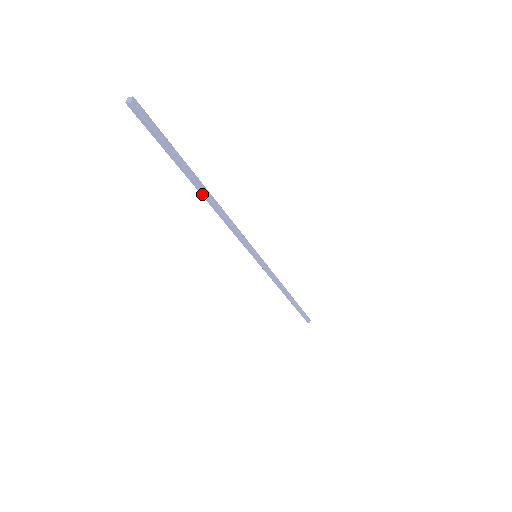
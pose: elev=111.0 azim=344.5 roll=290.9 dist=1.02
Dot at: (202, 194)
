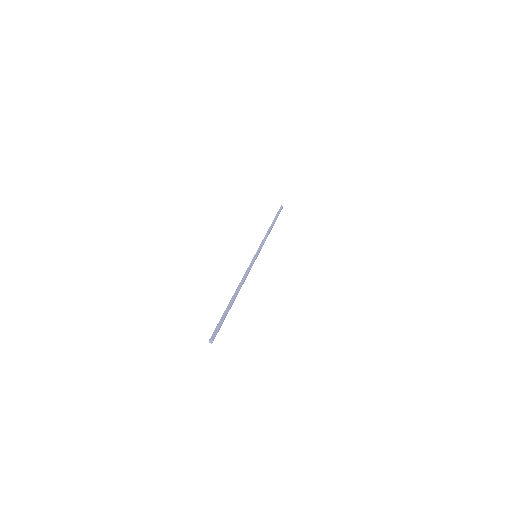
Dot at: (234, 296)
